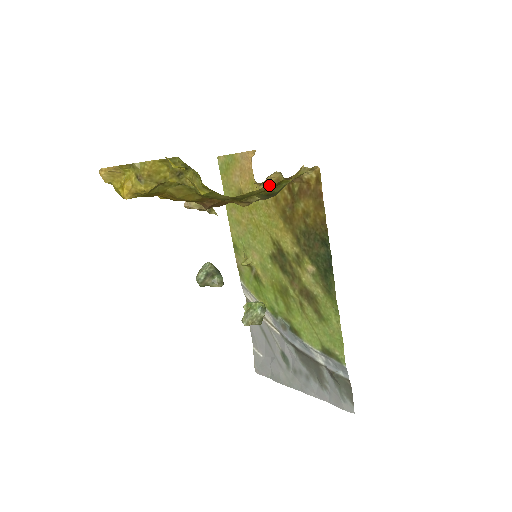
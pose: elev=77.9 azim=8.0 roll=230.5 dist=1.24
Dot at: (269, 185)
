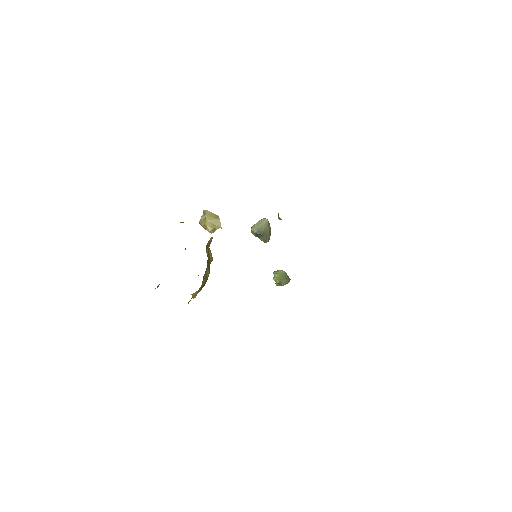
Dot at: occluded
